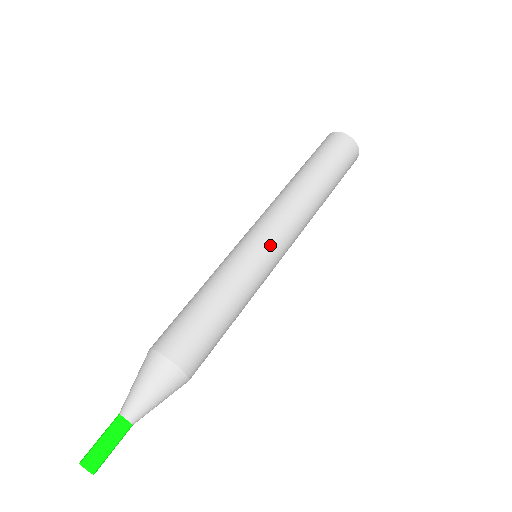
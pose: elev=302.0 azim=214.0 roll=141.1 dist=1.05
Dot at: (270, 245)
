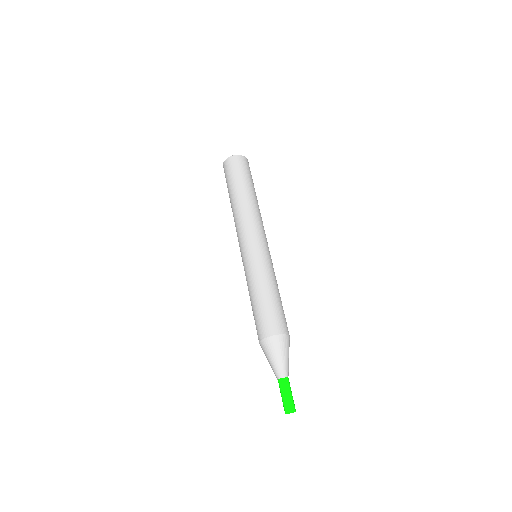
Dot at: (251, 245)
